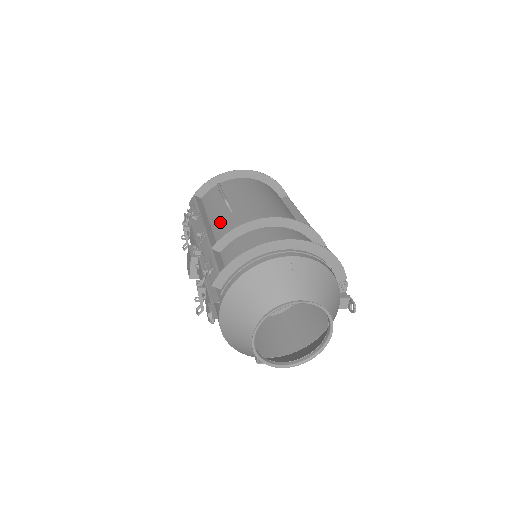
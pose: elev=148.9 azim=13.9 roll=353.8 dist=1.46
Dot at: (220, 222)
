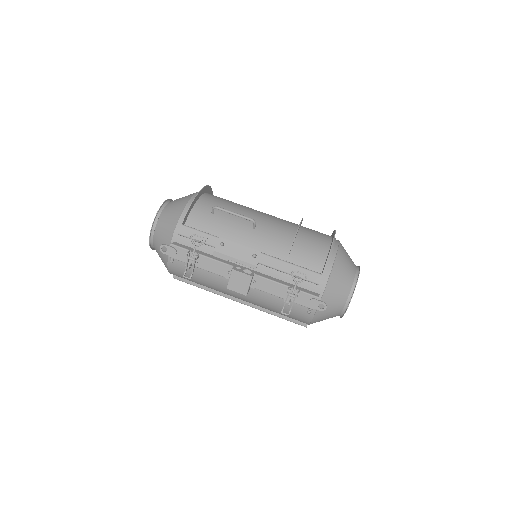
Dot at: (254, 239)
